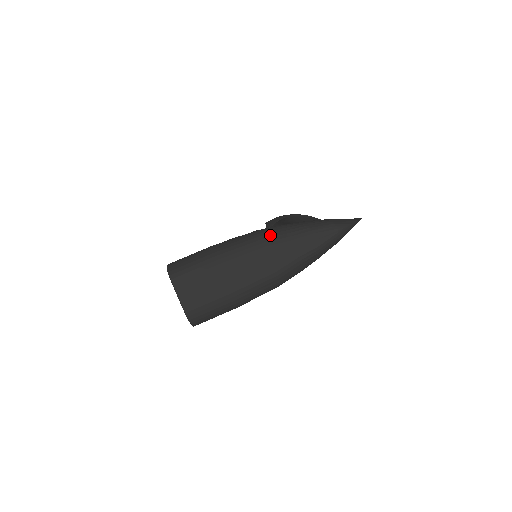
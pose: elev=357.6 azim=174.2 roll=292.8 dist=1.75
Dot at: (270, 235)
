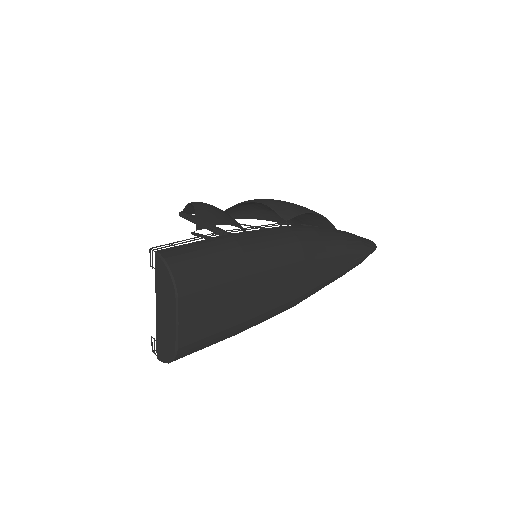
Dot at: (310, 243)
